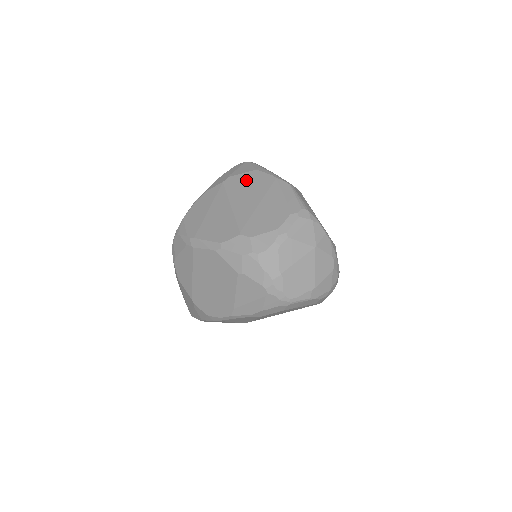
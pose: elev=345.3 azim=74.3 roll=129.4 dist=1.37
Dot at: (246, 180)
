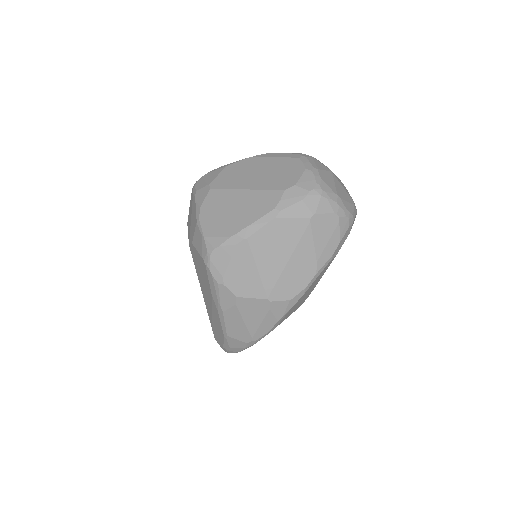
Dot at: (229, 174)
